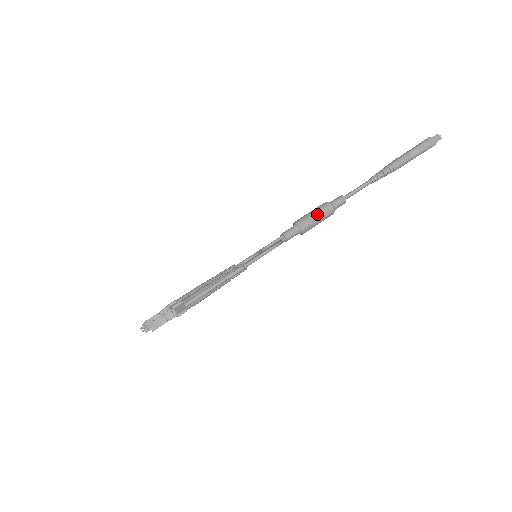
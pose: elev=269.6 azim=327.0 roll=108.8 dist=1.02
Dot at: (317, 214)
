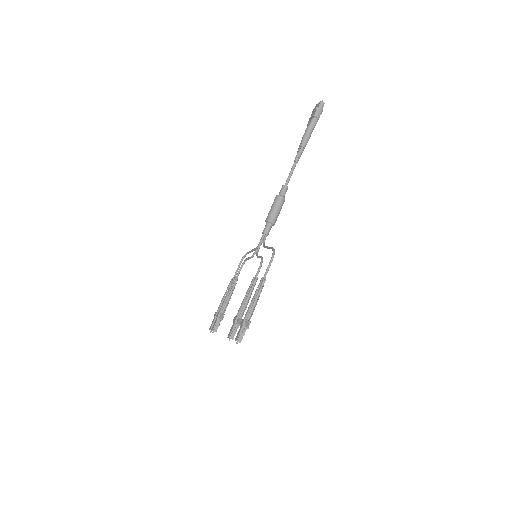
Dot at: (277, 208)
